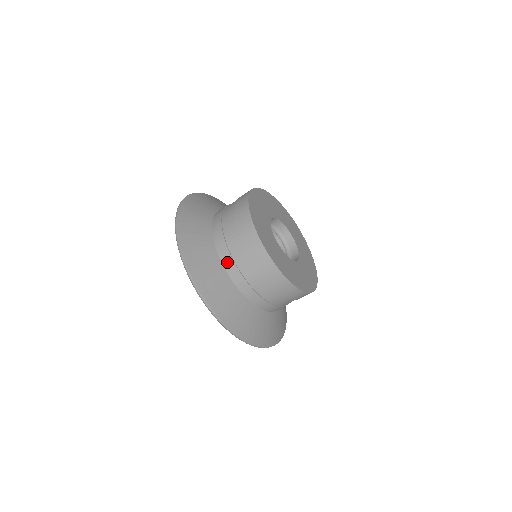
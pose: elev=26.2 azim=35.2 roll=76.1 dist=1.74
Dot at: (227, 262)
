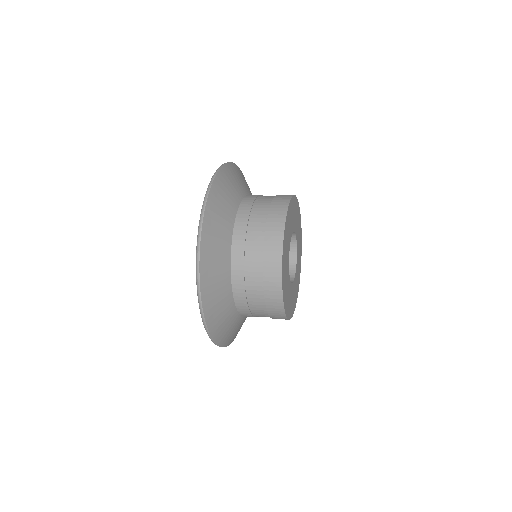
Dot at: (237, 259)
